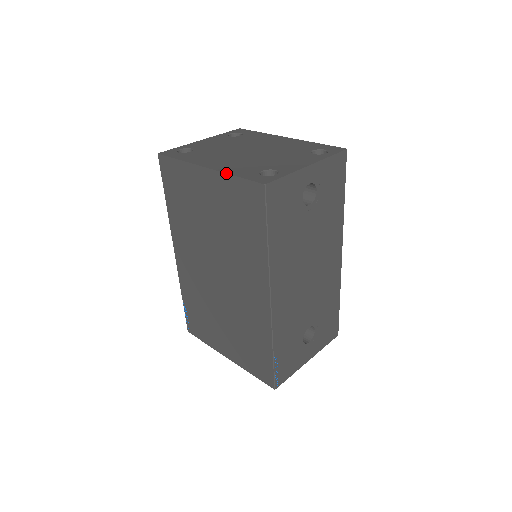
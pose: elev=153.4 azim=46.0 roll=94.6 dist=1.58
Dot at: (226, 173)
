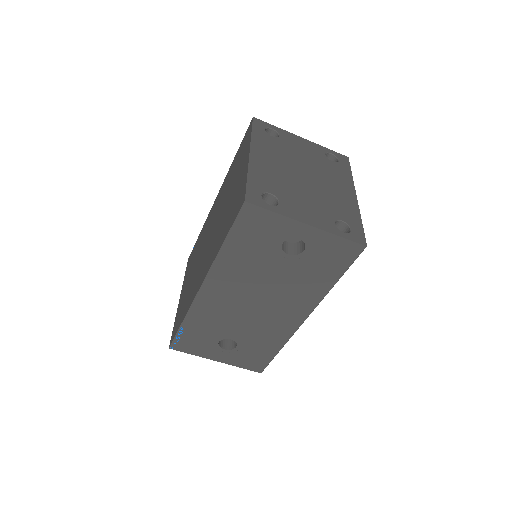
Dot at: (248, 170)
